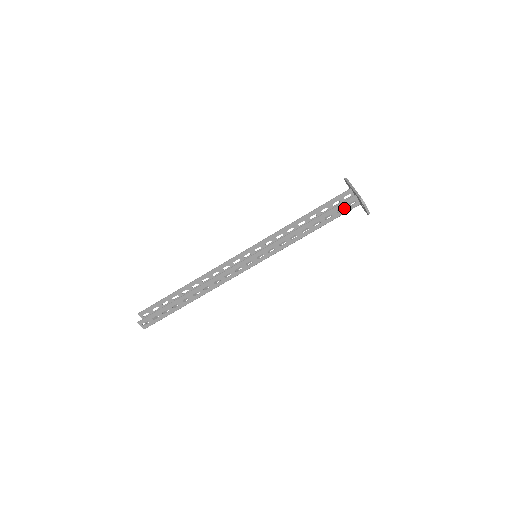
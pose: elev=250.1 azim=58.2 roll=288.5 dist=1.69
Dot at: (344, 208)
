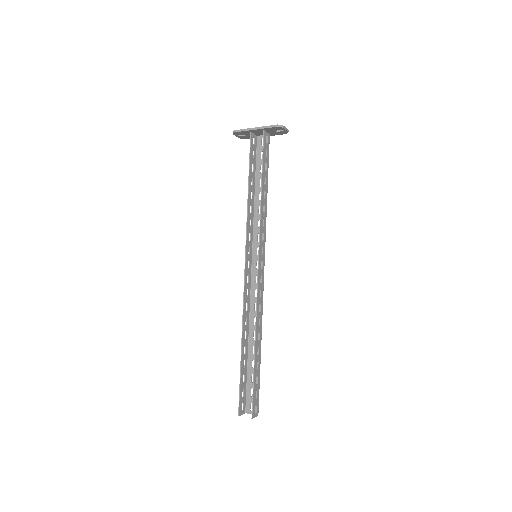
Dot at: (266, 149)
